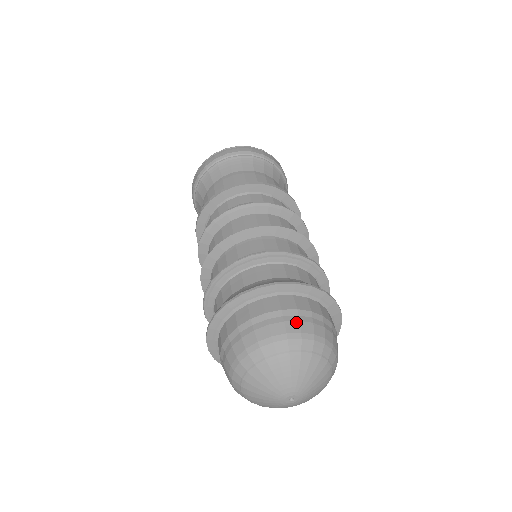
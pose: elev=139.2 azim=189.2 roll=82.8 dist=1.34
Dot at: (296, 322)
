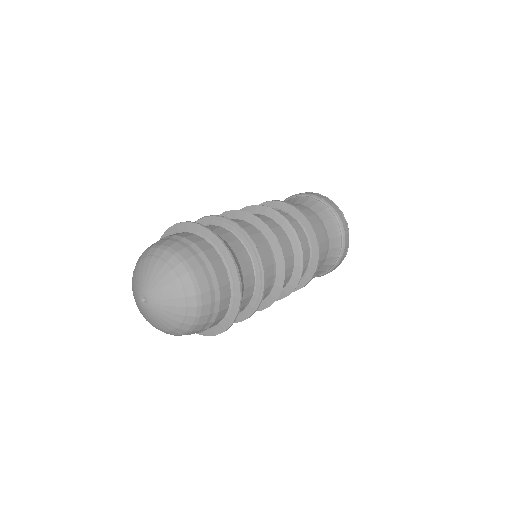
Dot at: (199, 264)
